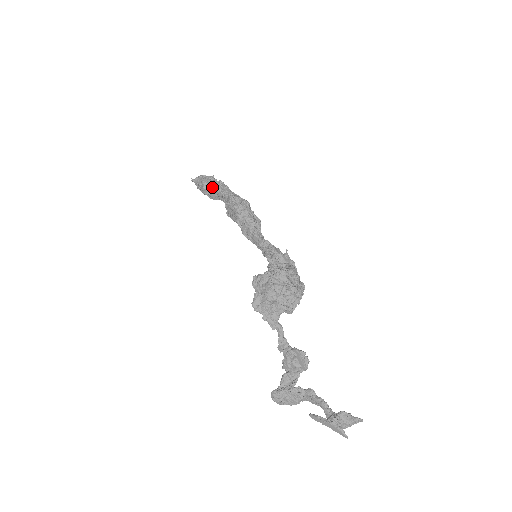
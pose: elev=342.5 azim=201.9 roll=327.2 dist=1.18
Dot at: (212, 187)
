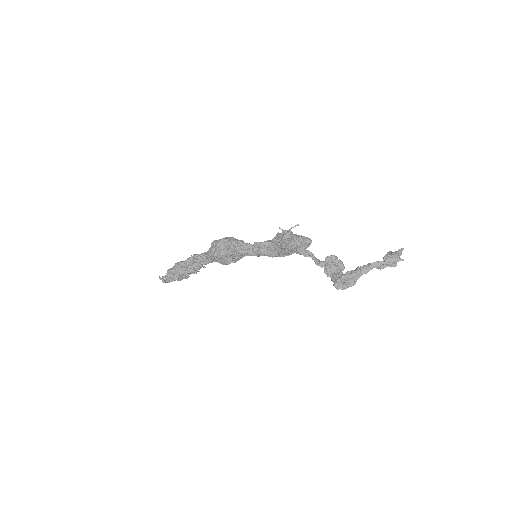
Dot at: (186, 263)
